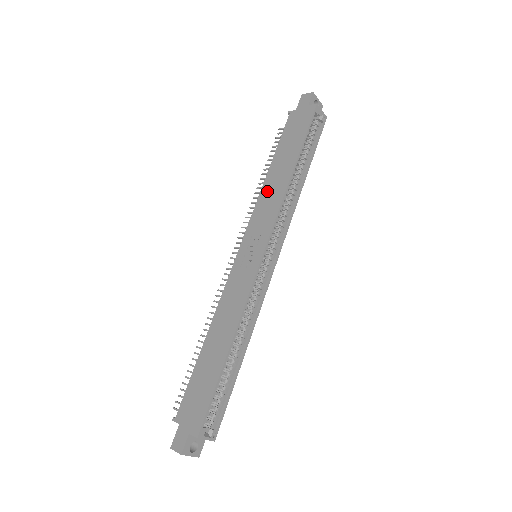
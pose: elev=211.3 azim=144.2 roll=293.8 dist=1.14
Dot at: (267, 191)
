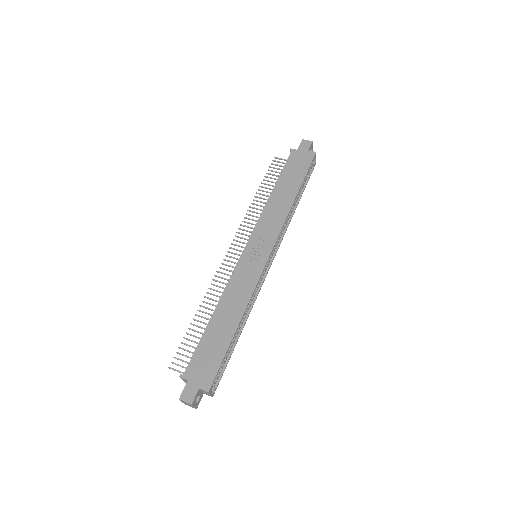
Dot at: (272, 207)
